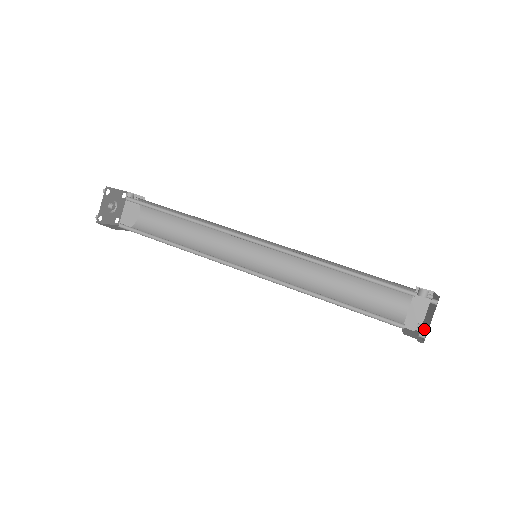
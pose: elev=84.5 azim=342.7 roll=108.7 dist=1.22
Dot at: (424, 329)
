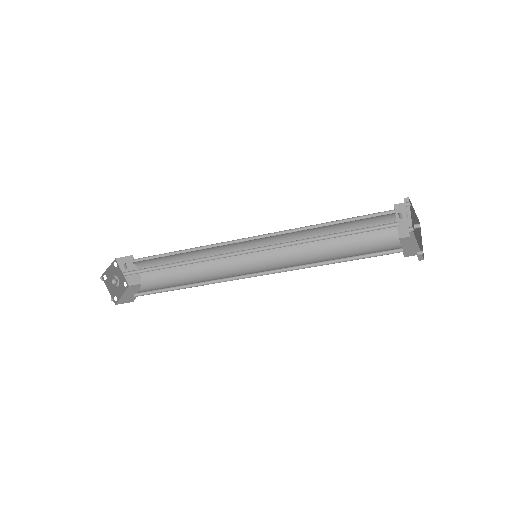
Dot at: (417, 239)
